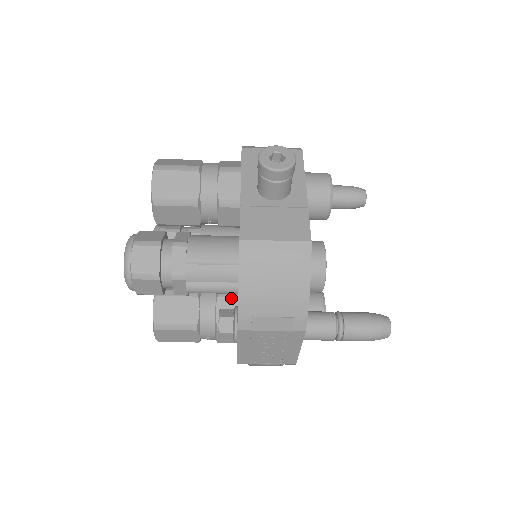
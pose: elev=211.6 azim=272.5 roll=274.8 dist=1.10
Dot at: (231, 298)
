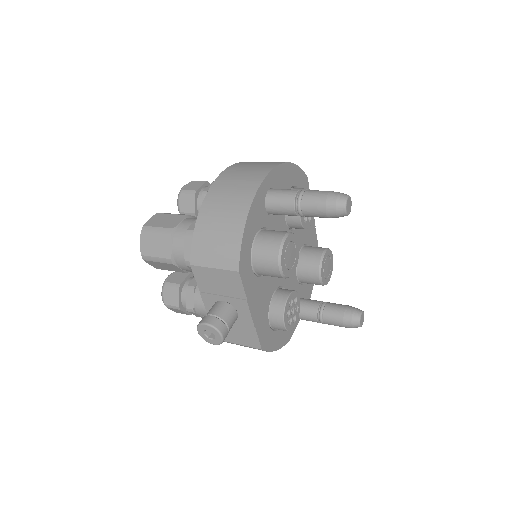
Dot at: occluded
